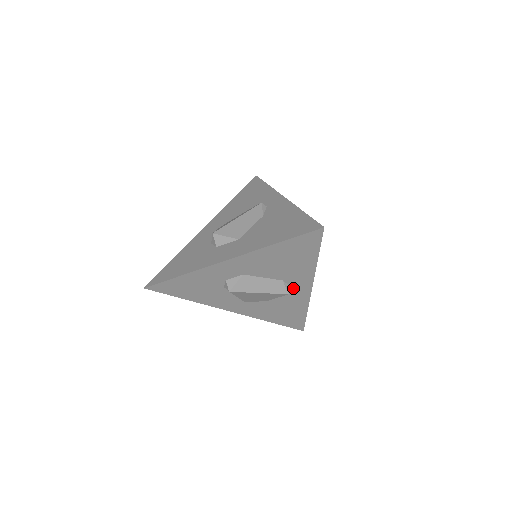
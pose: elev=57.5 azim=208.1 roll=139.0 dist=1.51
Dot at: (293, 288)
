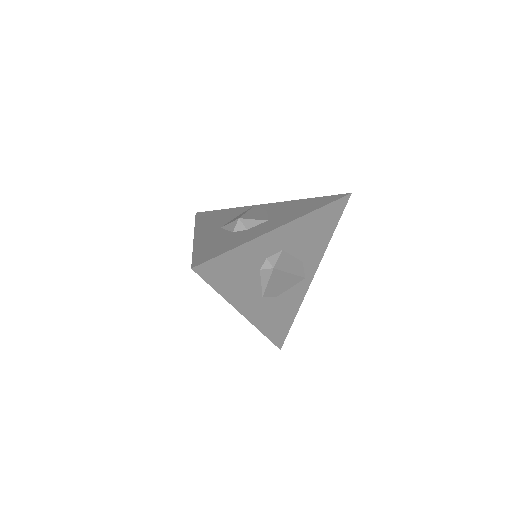
Dot at: occluded
